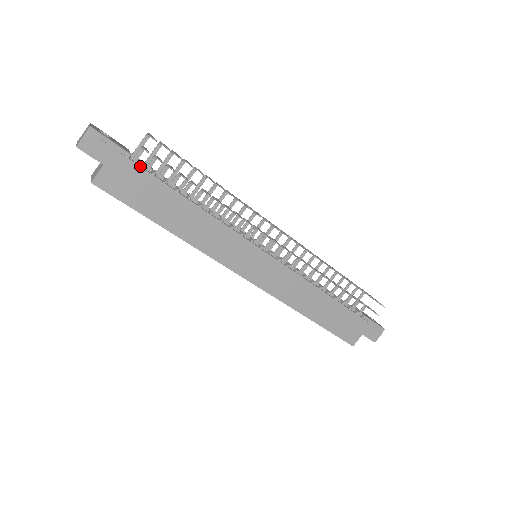
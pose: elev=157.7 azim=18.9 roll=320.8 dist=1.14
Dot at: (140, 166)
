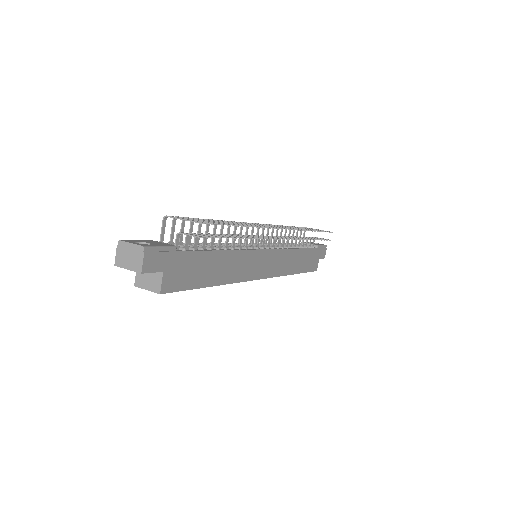
Dot at: (185, 251)
